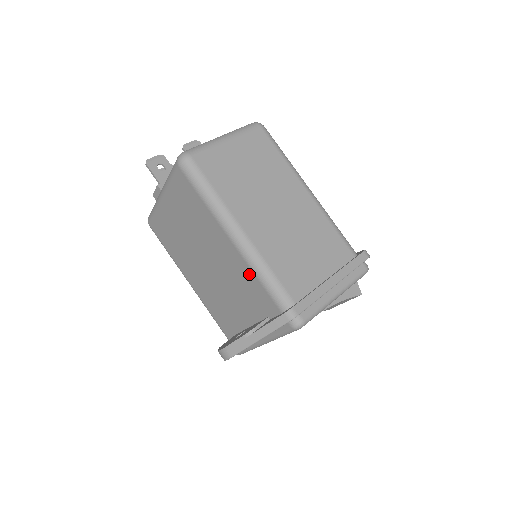
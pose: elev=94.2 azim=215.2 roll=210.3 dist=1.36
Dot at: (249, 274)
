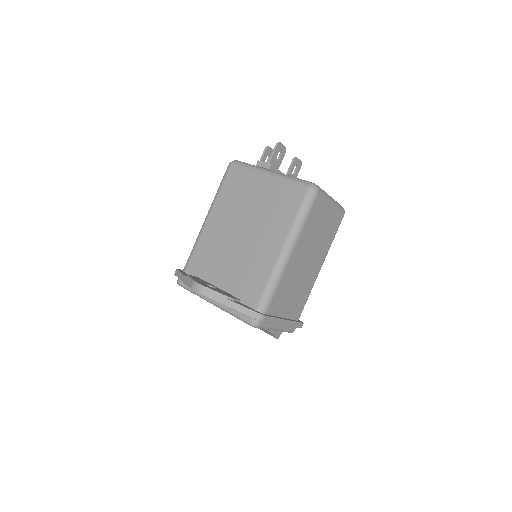
Dot at: (265, 274)
